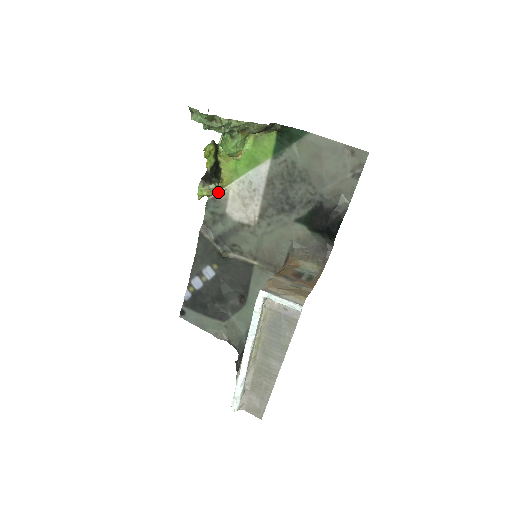
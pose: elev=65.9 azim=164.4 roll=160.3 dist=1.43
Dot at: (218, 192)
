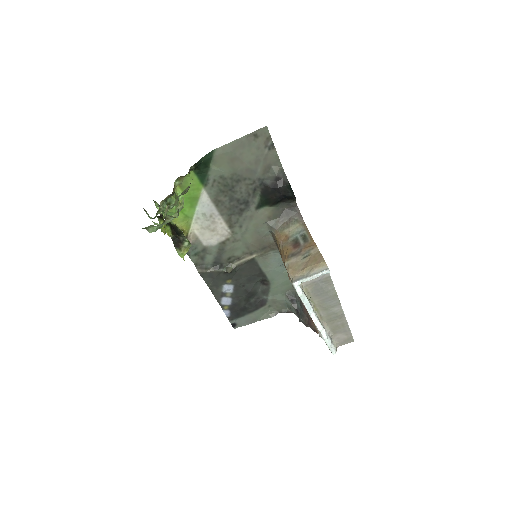
Dot at: occluded
